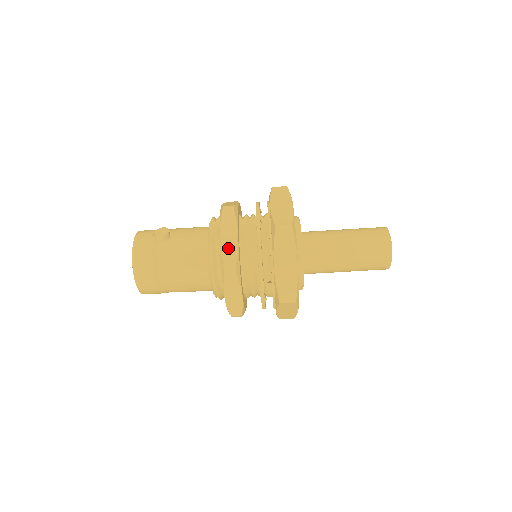
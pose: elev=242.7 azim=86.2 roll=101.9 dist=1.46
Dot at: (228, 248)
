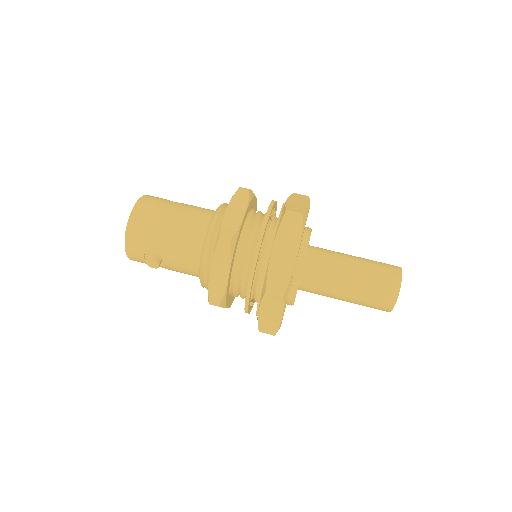
Dot at: occluded
